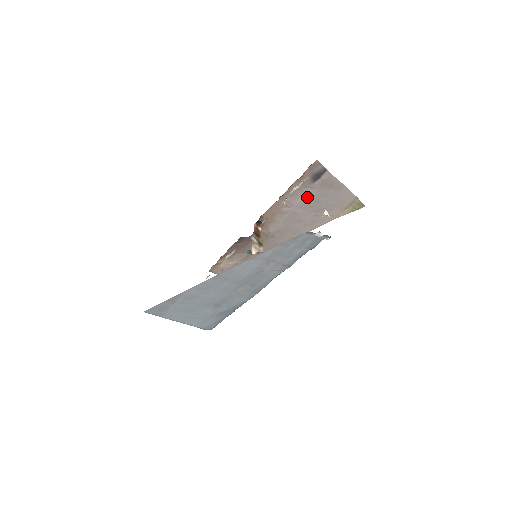
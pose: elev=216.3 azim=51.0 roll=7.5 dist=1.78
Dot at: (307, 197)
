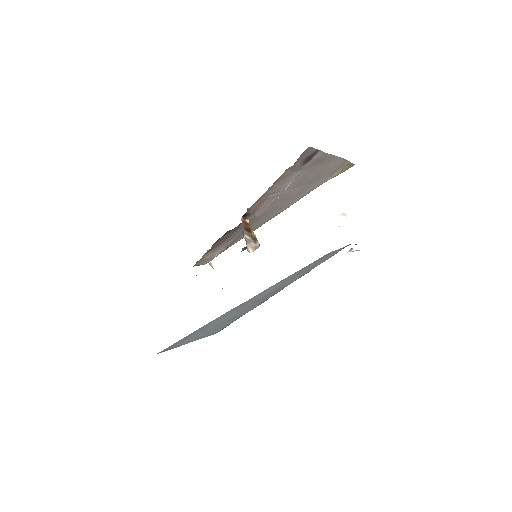
Dot at: occluded
